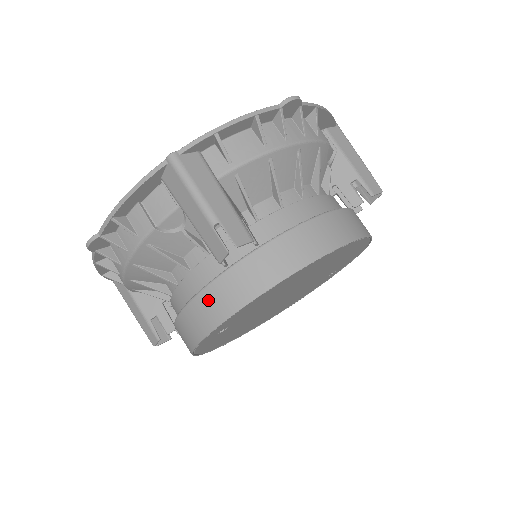
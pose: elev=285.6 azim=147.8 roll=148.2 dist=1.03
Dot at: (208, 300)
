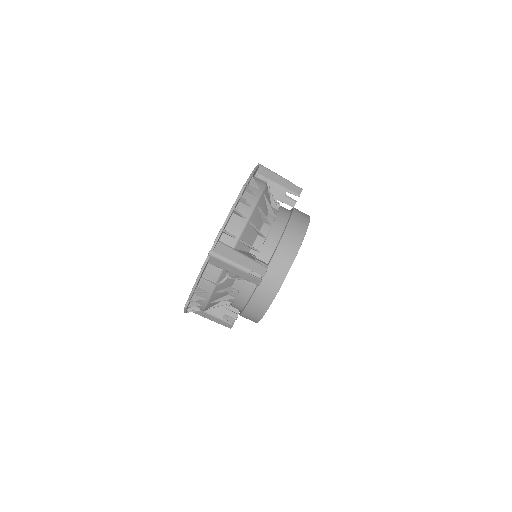
Dot at: (258, 300)
